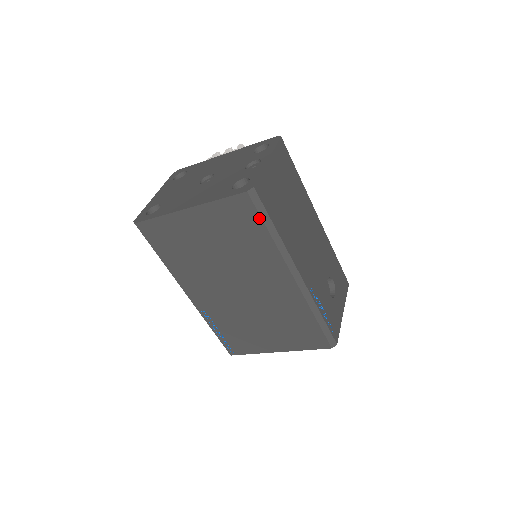
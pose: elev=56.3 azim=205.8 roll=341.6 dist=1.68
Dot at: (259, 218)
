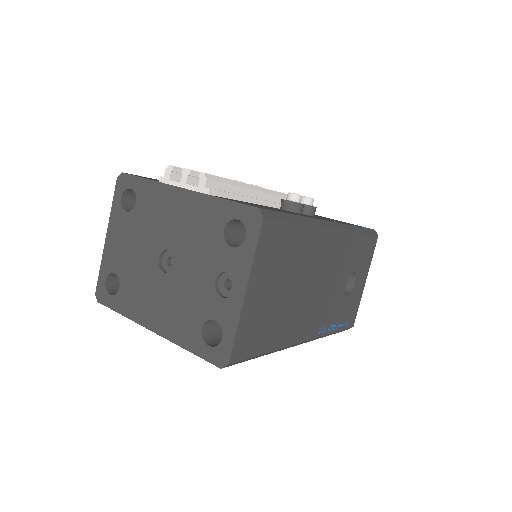
Dot at: occluded
